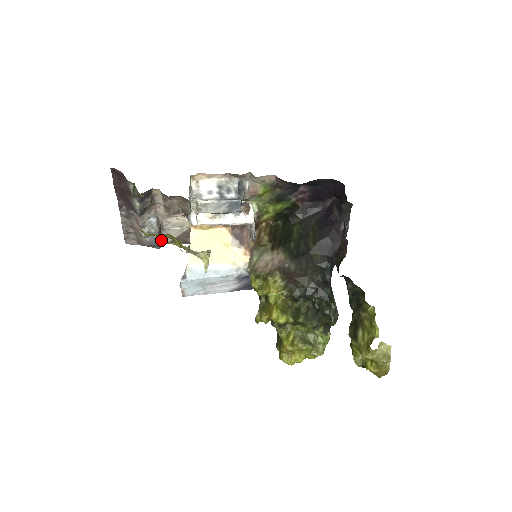
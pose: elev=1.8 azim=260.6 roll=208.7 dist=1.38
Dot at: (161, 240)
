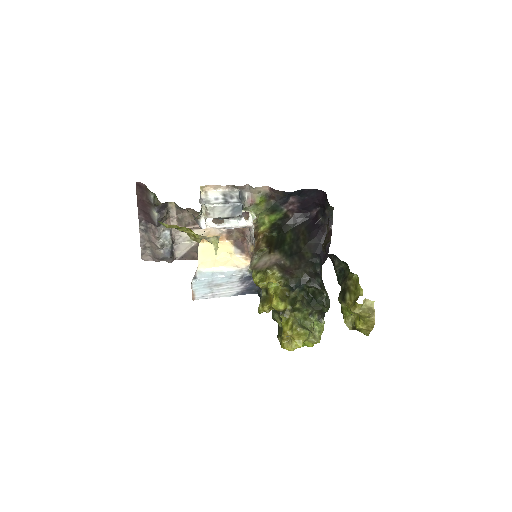
Dot at: (173, 254)
